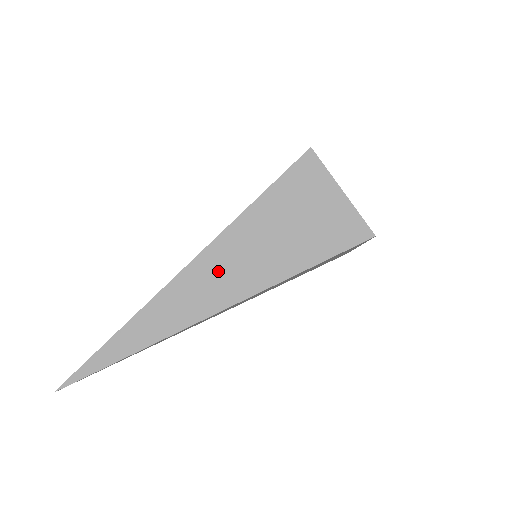
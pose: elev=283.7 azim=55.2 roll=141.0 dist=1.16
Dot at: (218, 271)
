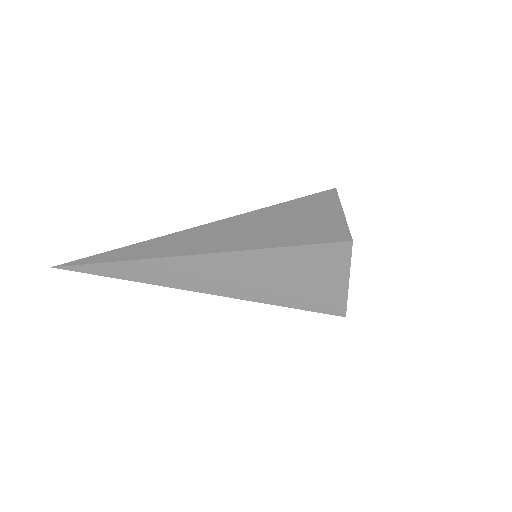
Dot at: (217, 271)
